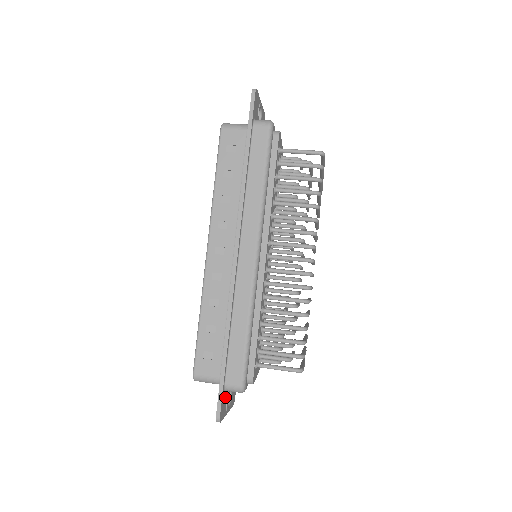
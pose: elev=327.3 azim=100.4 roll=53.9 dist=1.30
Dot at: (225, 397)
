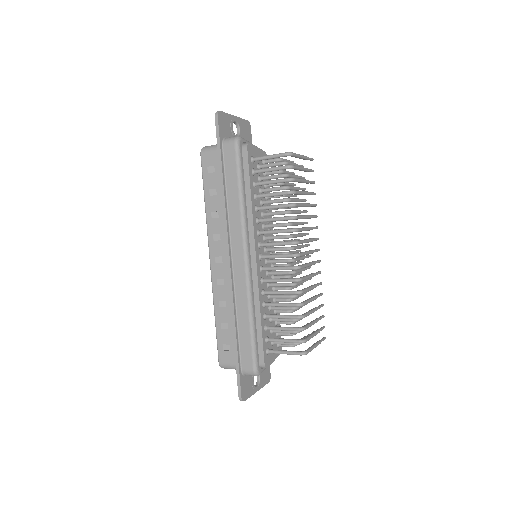
Dot at: (247, 380)
